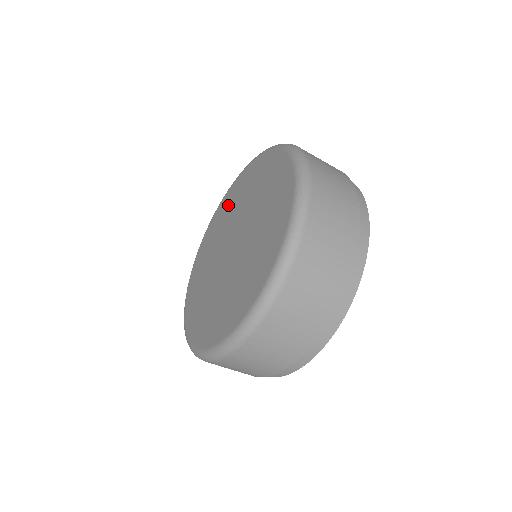
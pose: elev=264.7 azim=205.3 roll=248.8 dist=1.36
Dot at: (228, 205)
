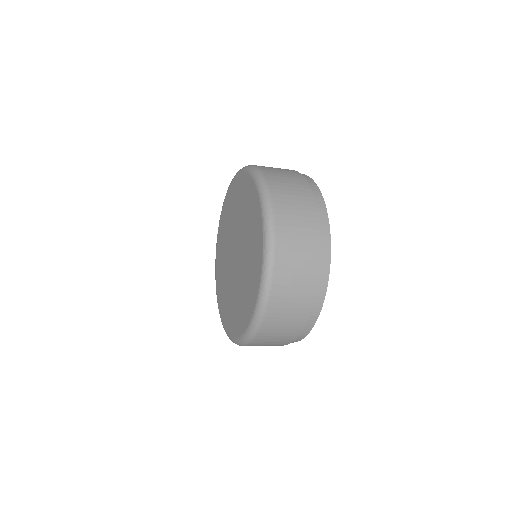
Dot at: (224, 224)
